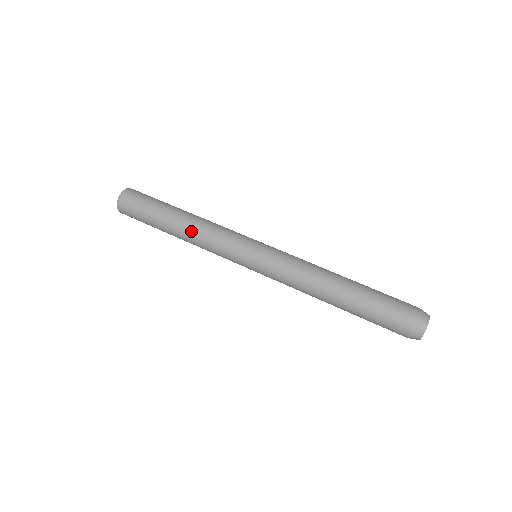
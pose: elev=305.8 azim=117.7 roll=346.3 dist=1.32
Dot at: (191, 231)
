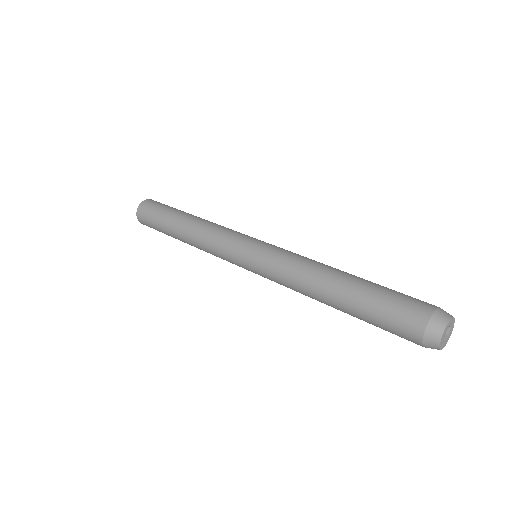
Dot at: (206, 220)
